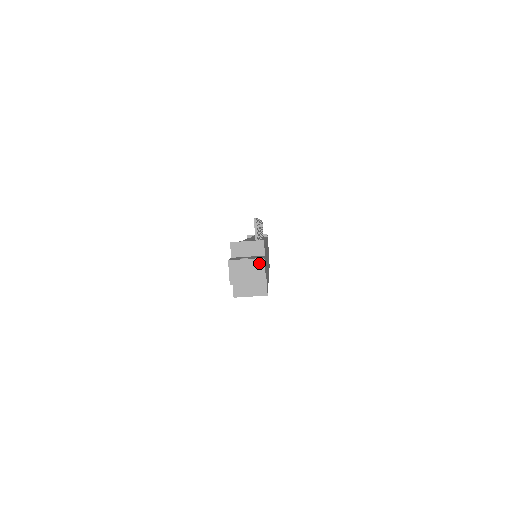
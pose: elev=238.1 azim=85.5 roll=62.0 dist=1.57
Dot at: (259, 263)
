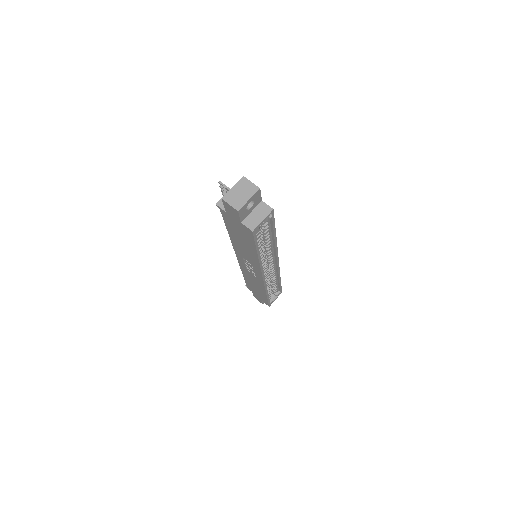
Dot at: (243, 182)
